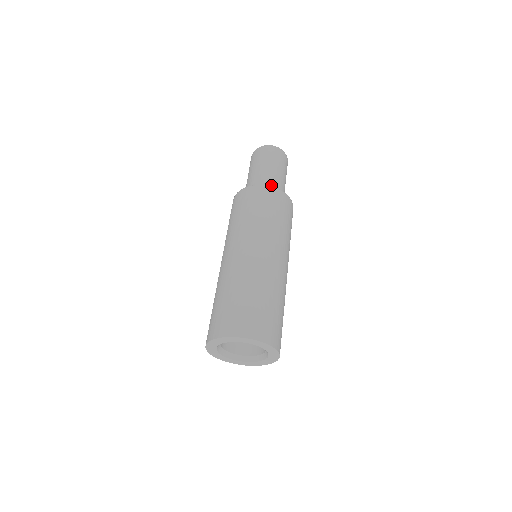
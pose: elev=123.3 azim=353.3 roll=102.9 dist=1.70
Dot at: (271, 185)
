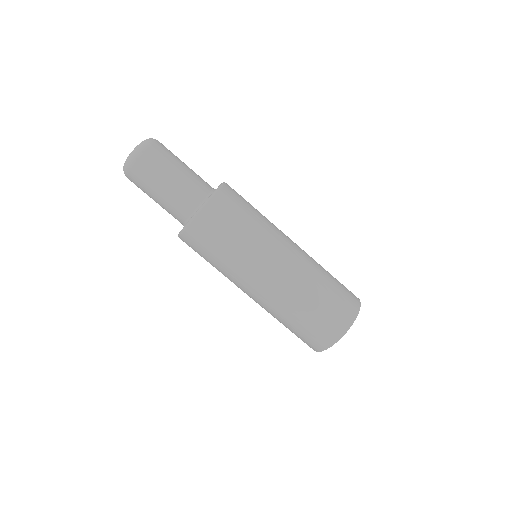
Dot at: (200, 190)
